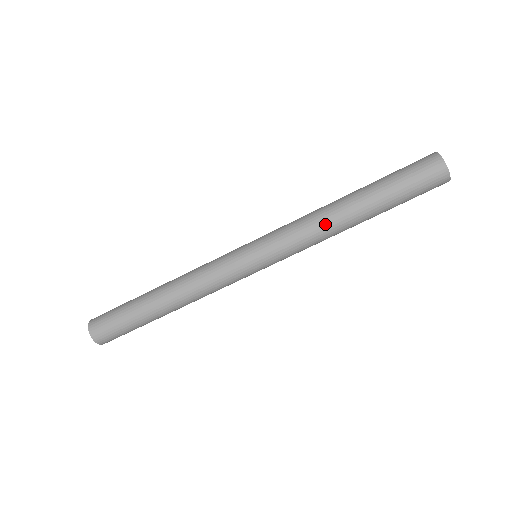
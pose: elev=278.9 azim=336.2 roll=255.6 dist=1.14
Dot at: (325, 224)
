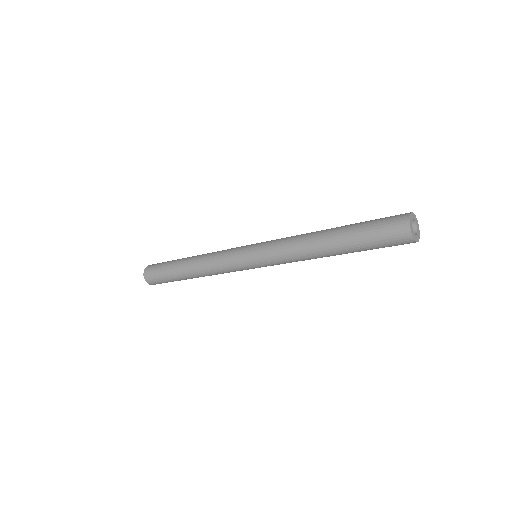
Dot at: (303, 242)
